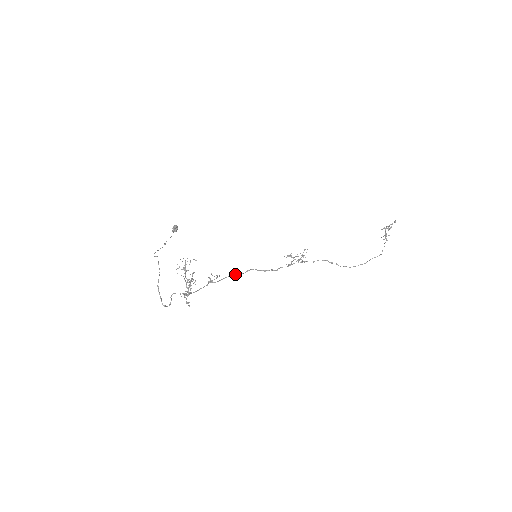
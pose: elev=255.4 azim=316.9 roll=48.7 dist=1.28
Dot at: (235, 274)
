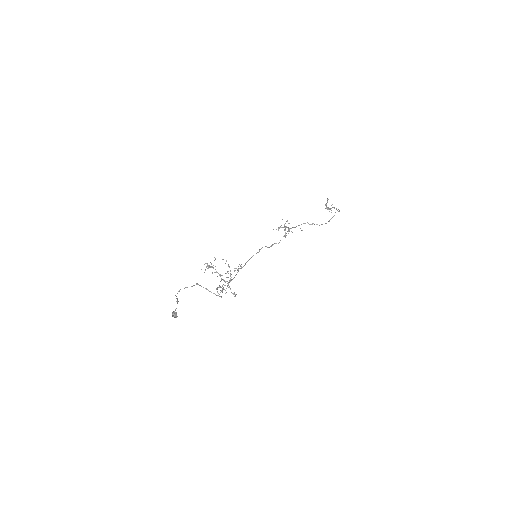
Dot at: (252, 256)
